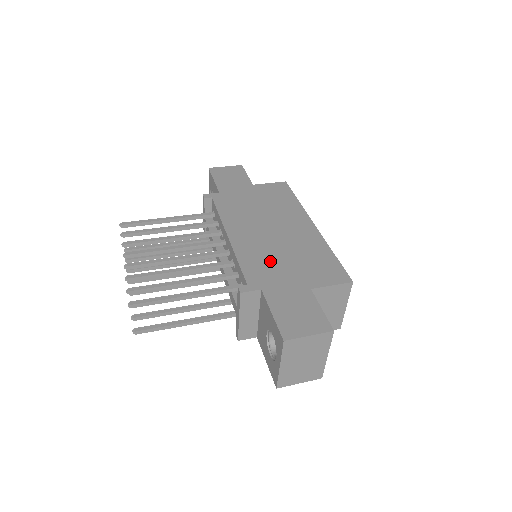
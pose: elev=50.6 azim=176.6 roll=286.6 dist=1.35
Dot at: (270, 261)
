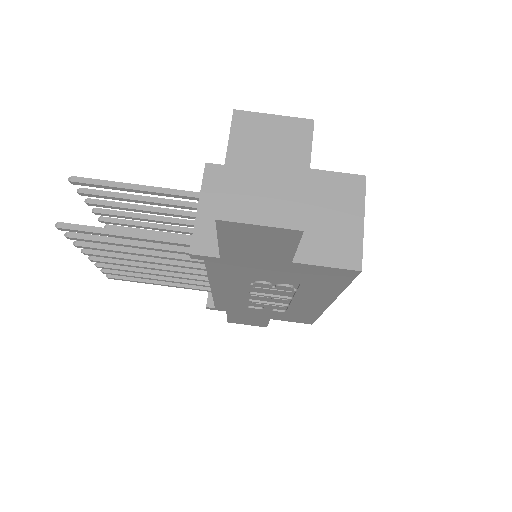
Dot at: occluded
